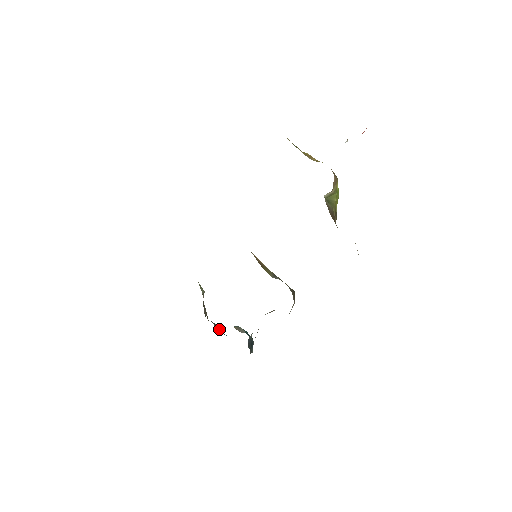
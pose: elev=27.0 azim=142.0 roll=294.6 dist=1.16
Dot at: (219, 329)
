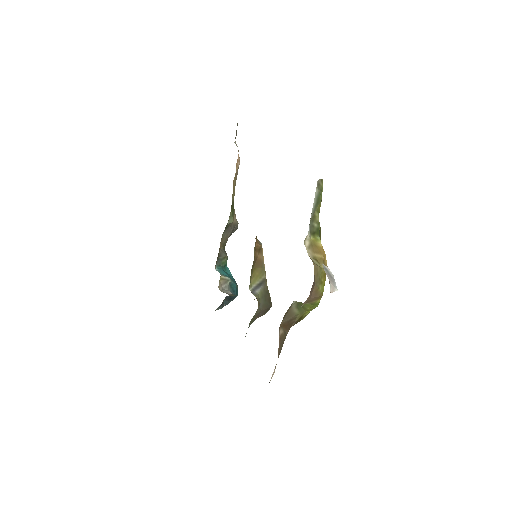
Dot at: (222, 262)
